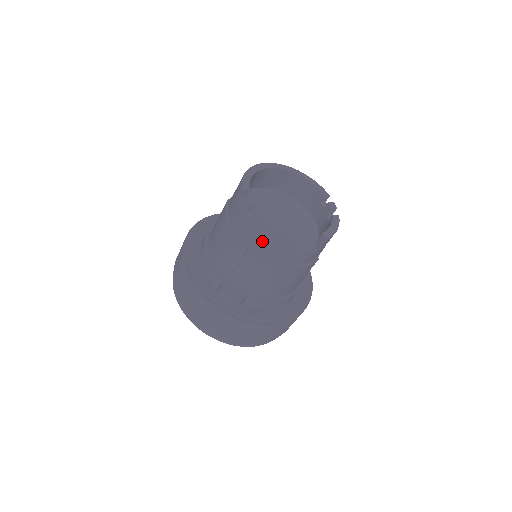
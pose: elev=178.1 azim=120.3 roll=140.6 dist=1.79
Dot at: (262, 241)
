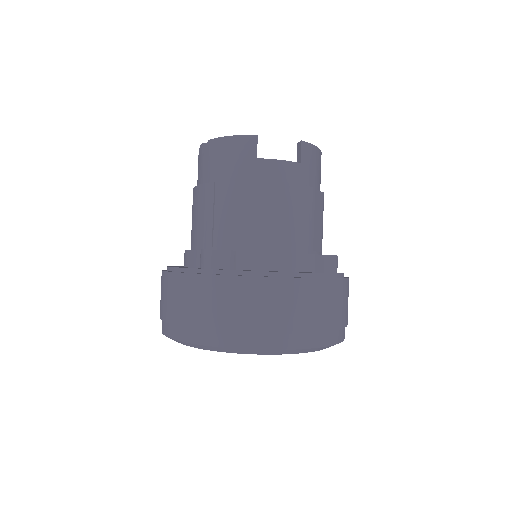
Dot at: (225, 162)
